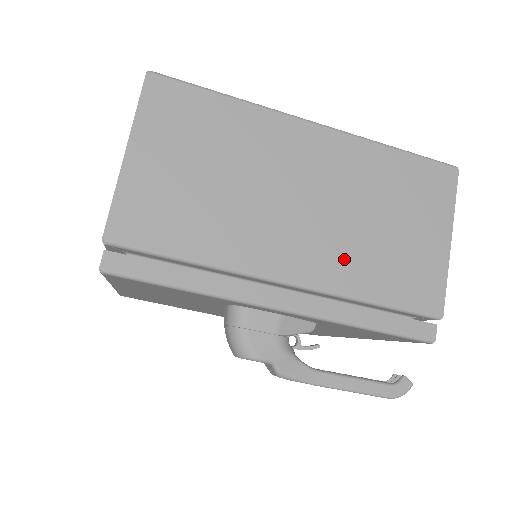
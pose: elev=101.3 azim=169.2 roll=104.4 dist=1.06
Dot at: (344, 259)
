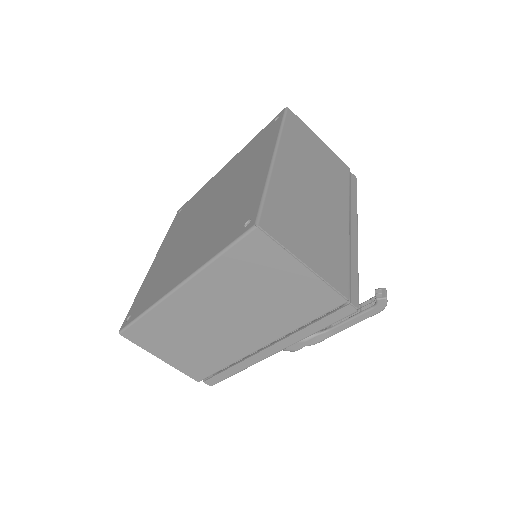
Dot at: (269, 322)
